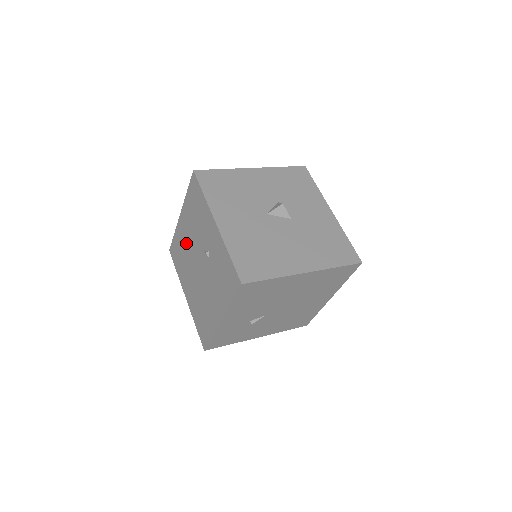
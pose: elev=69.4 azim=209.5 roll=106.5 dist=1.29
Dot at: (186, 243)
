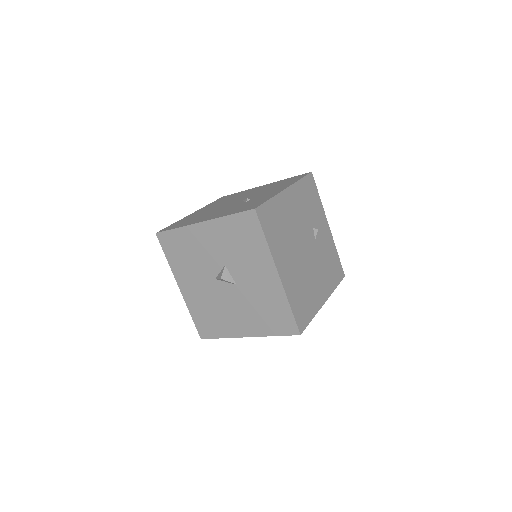
Dot at: occluded
